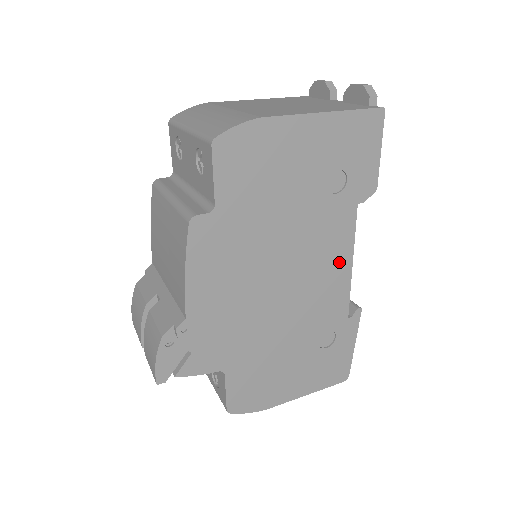
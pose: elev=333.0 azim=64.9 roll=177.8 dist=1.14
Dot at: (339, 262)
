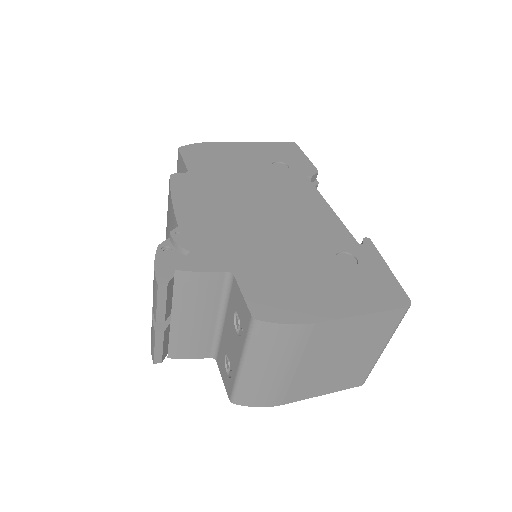
Dot at: (315, 205)
